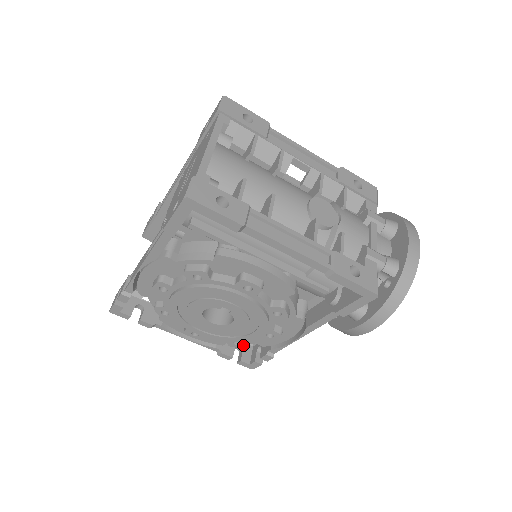
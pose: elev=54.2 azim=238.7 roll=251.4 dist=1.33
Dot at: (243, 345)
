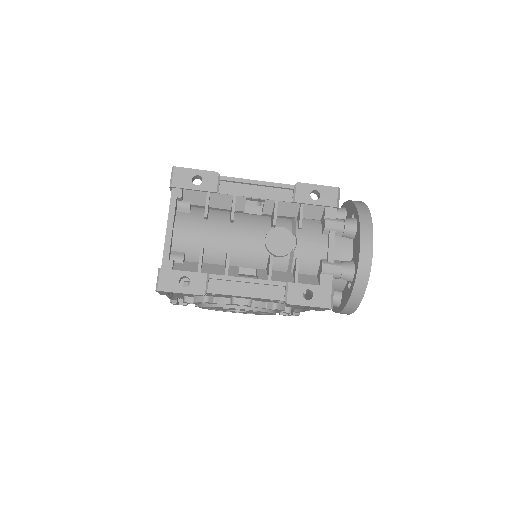
Dot at: occluded
